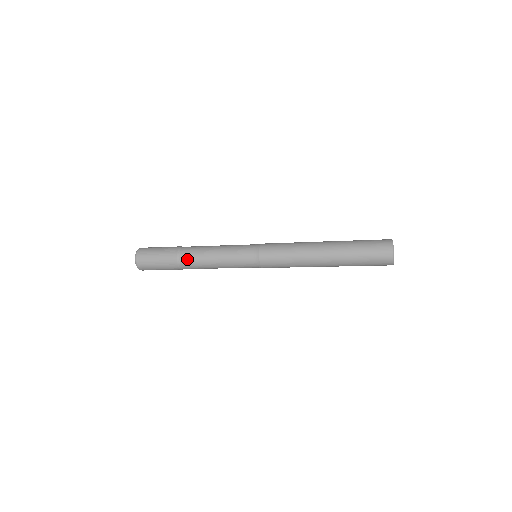
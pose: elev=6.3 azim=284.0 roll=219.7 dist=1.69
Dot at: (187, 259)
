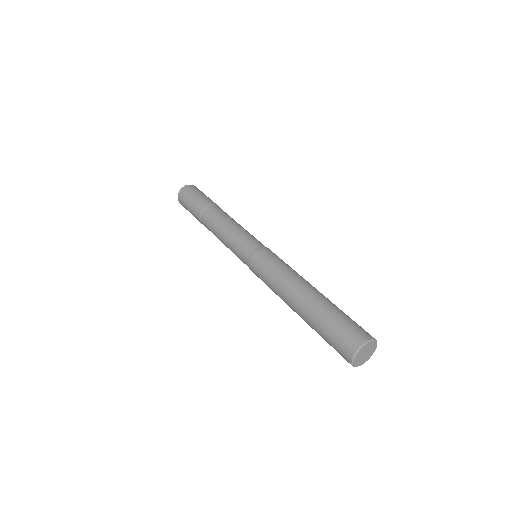
Dot at: occluded
